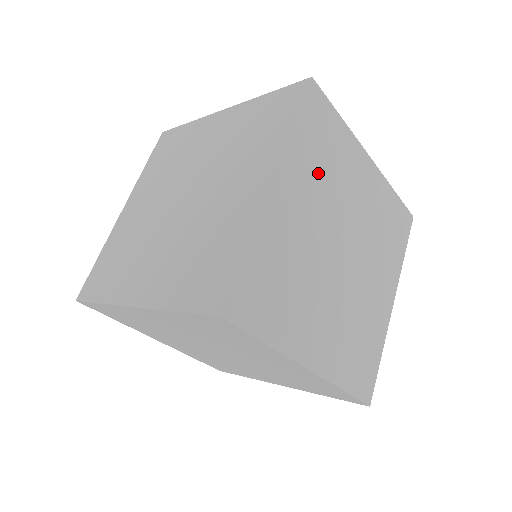
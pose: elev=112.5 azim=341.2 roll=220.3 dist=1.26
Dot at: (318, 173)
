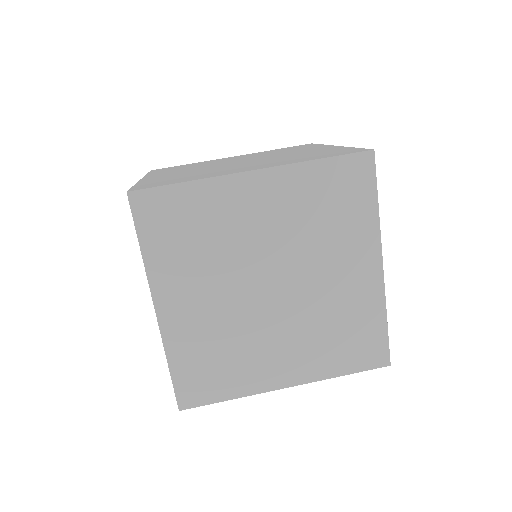
Dot at: (194, 257)
